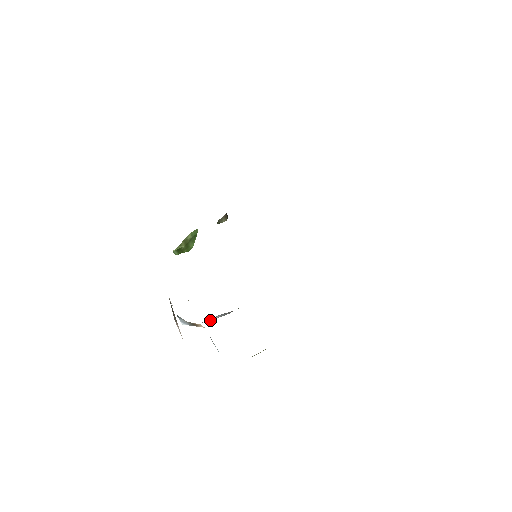
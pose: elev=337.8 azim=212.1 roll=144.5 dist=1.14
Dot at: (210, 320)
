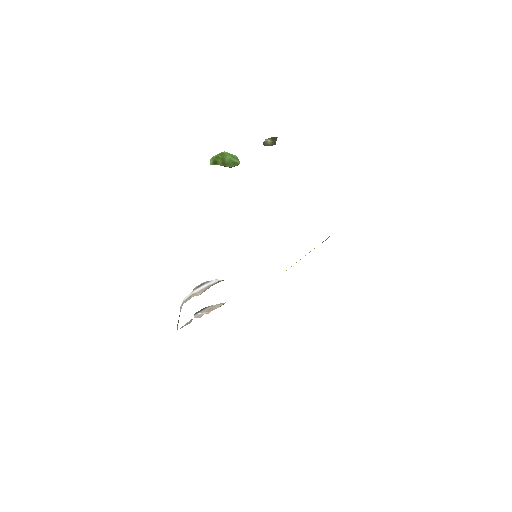
Dot at: occluded
